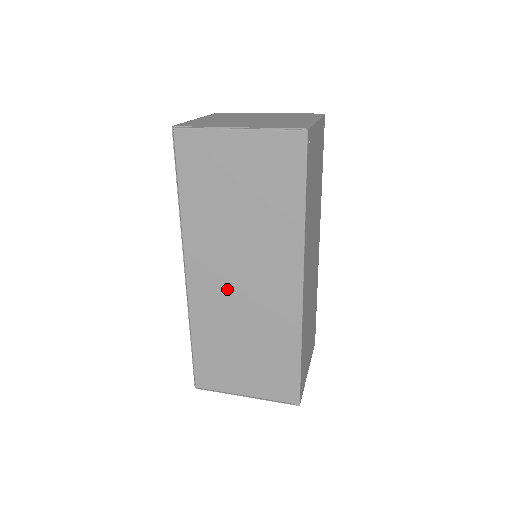
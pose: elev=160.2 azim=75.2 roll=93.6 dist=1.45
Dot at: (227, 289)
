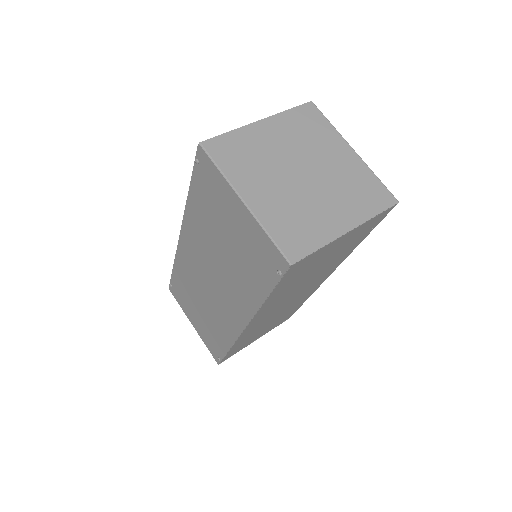
Dot at: (275, 312)
